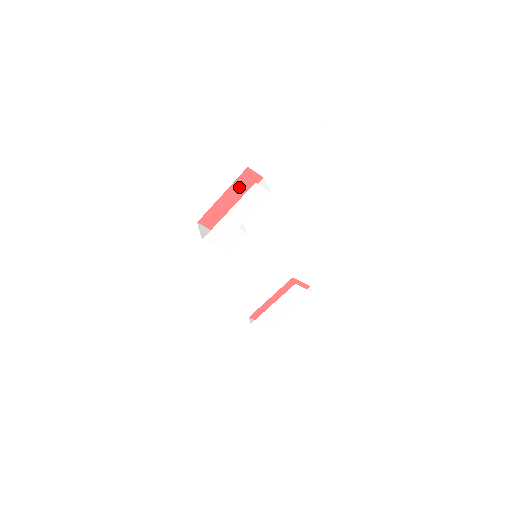
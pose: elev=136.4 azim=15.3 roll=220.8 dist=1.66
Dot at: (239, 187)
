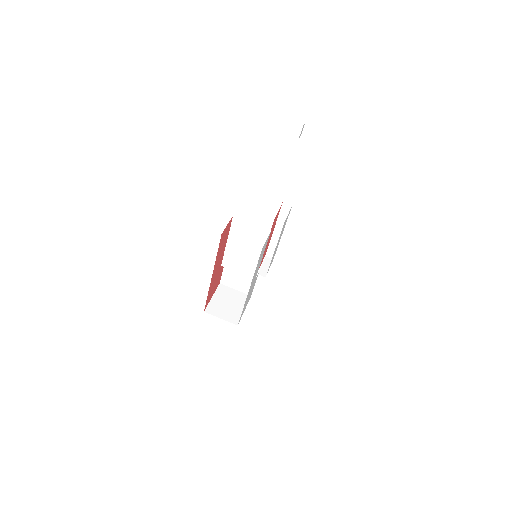
Dot at: (220, 251)
